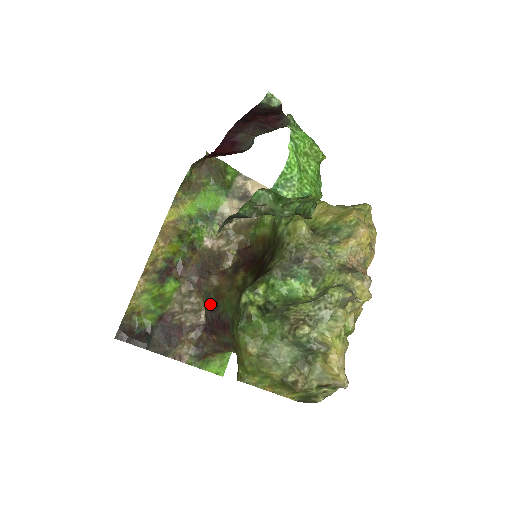
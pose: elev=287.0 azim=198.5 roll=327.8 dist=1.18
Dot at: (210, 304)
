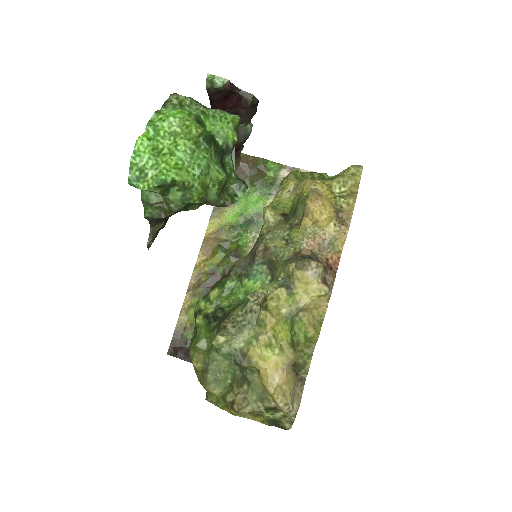
Dot at: occluded
